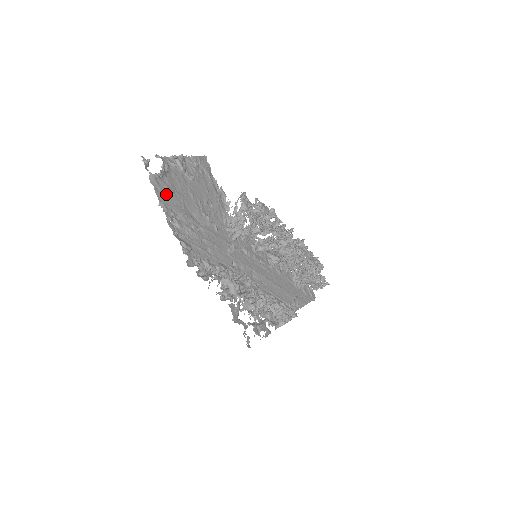
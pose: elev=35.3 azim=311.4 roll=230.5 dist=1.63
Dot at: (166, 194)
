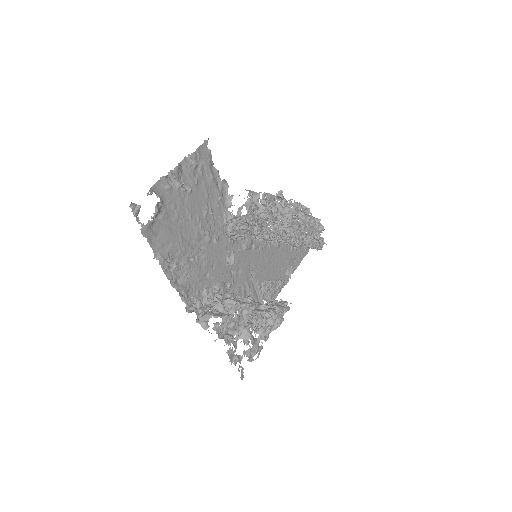
Dot at: (161, 237)
